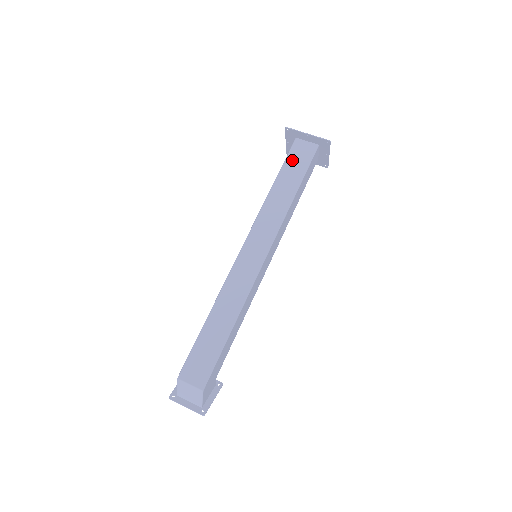
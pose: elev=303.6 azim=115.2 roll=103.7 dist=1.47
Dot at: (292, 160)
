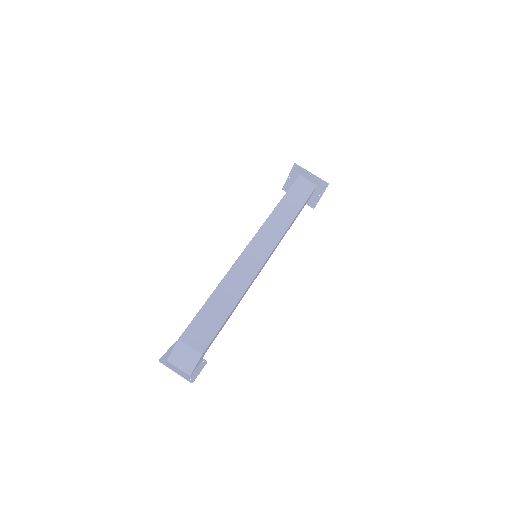
Dot at: (295, 190)
